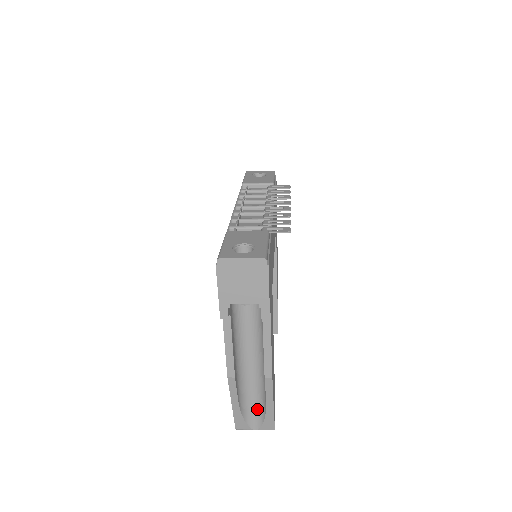
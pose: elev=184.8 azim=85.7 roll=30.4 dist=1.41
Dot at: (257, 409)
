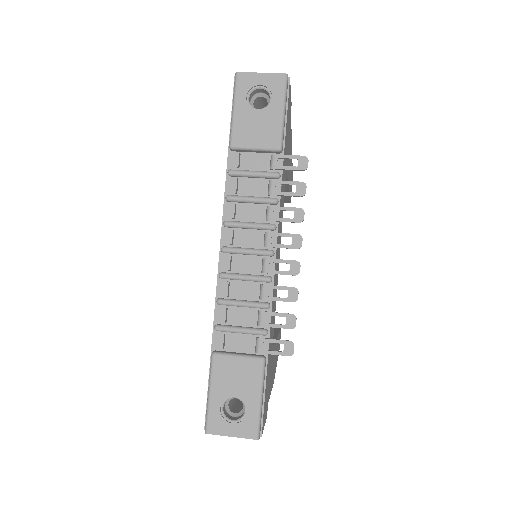
Dot at: occluded
